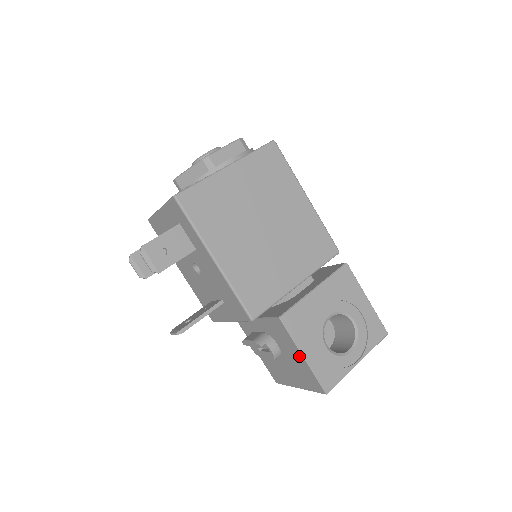
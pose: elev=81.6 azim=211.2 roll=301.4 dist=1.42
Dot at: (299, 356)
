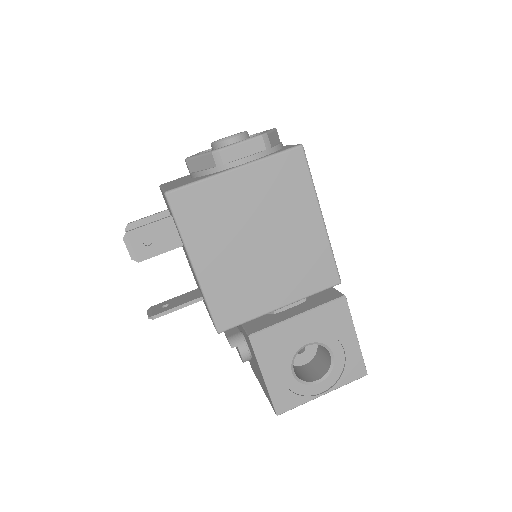
Dot at: (261, 374)
